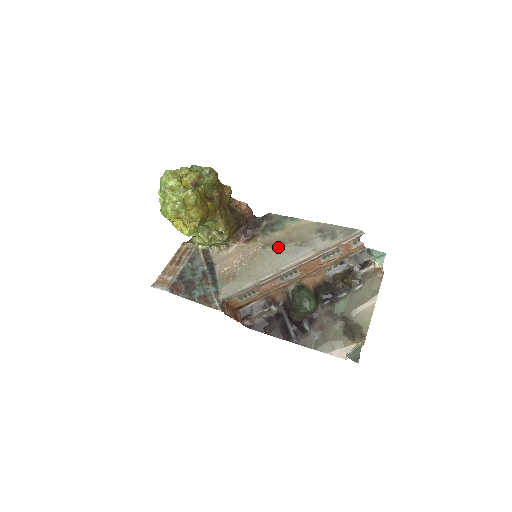
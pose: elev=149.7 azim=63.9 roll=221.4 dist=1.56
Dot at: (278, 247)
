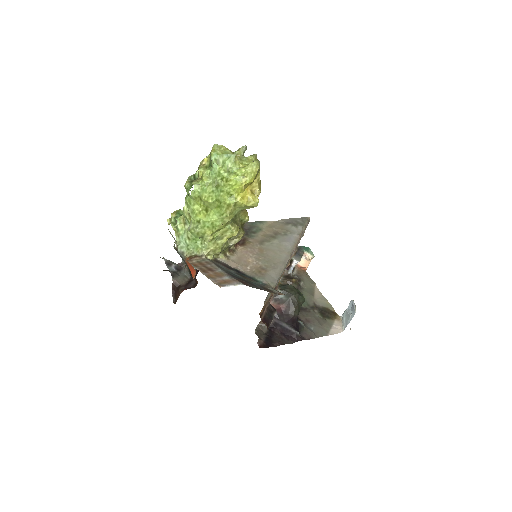
Dot at: (273, 240)
